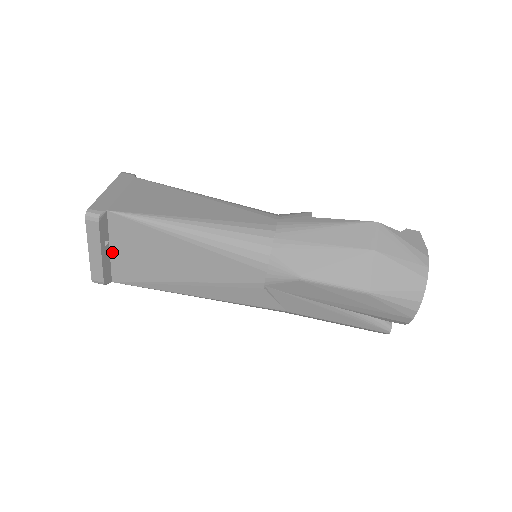
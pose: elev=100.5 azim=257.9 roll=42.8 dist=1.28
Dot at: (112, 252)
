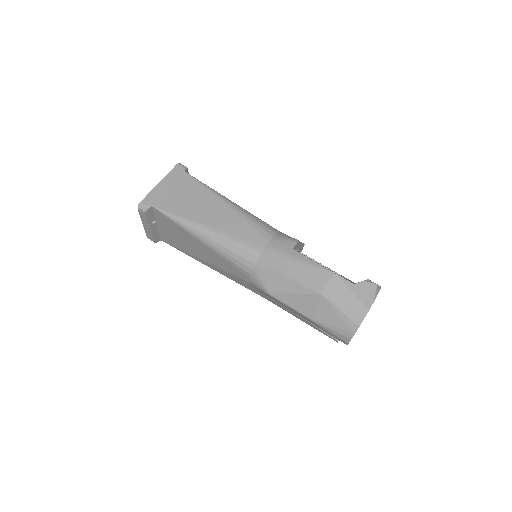
Dot at: (159, 227)
